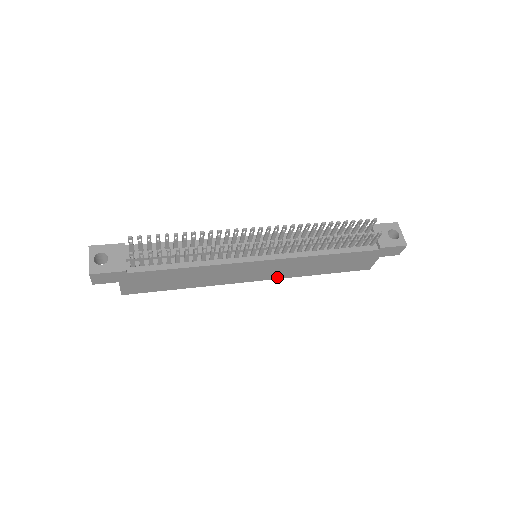
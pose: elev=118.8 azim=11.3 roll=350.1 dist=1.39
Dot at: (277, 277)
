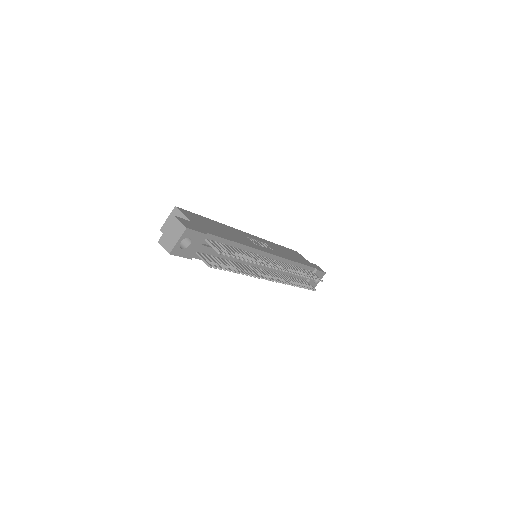
Dot at: occluded
